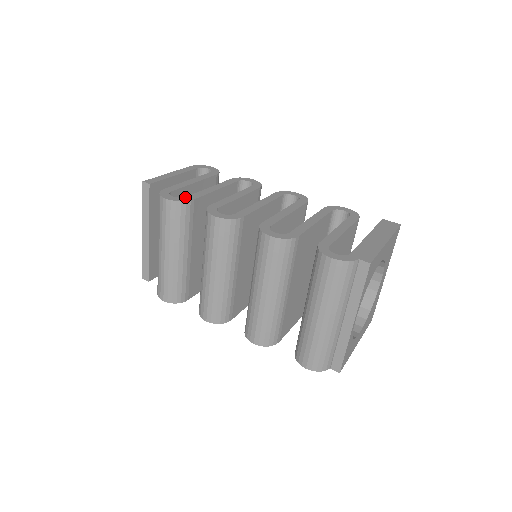
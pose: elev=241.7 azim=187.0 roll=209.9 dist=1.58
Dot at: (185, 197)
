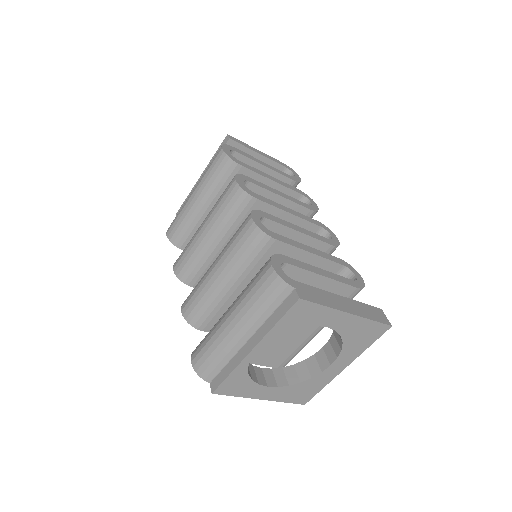
Dot at: (238, 160)
